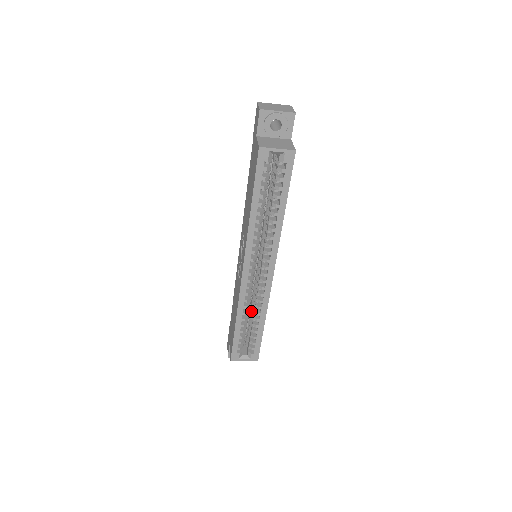
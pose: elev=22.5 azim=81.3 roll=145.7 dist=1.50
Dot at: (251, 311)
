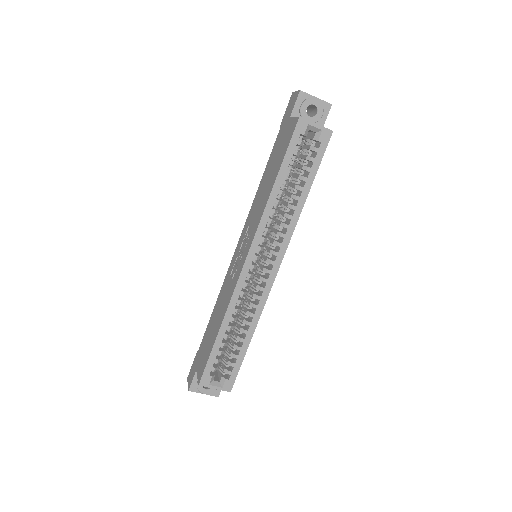
Dot at: (237, 322)
